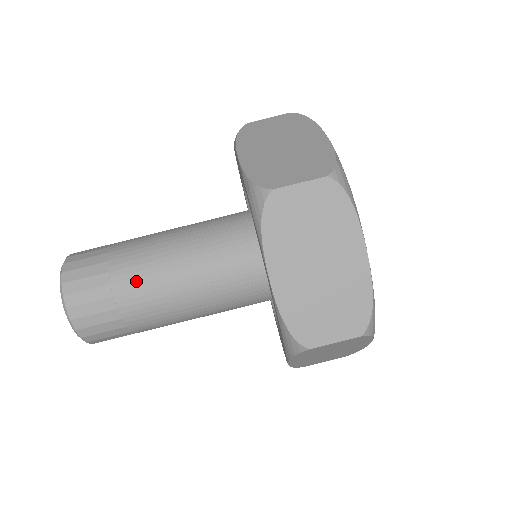
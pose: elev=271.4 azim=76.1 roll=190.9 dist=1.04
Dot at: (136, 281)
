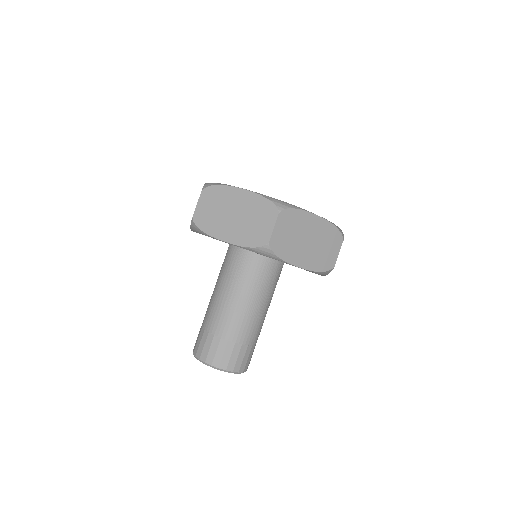
Dot at: (242, 329)
